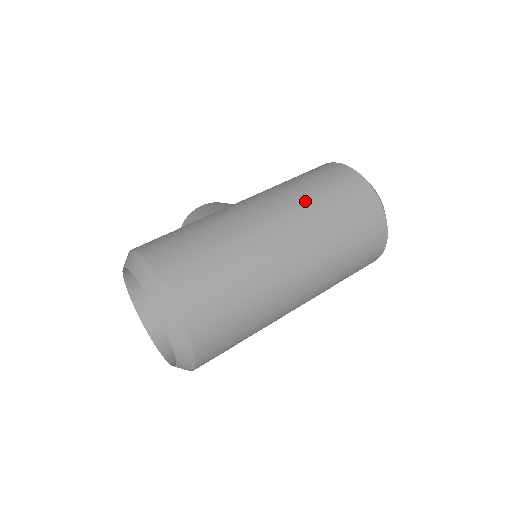
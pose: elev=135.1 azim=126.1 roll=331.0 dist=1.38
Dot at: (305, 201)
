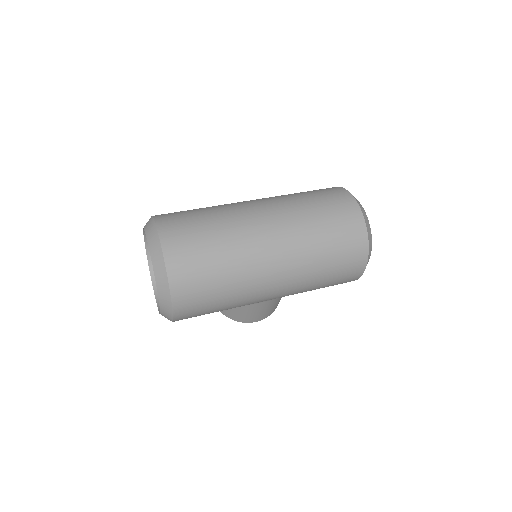
Dot at: (283, 195)
